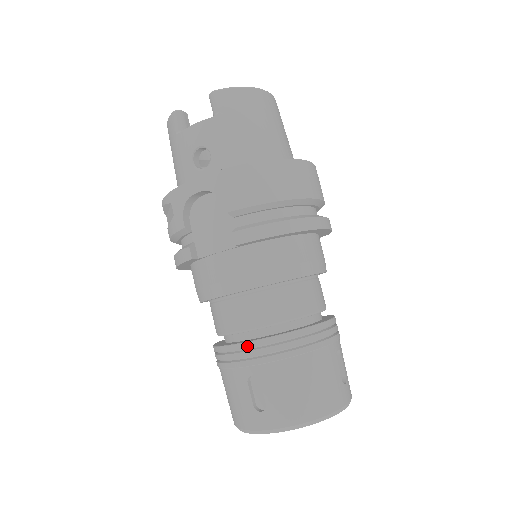
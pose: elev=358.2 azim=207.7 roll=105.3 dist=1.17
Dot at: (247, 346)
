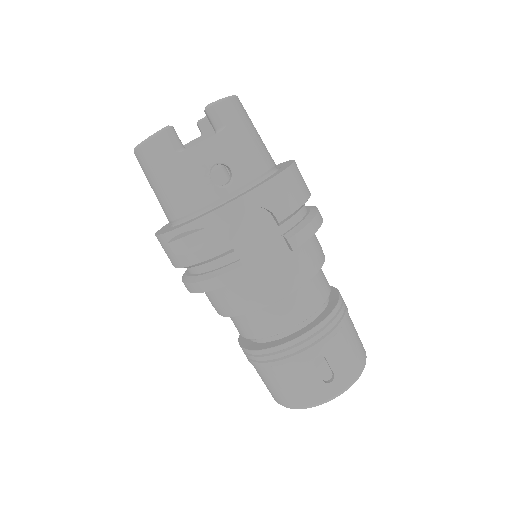
Dot at: (310, 335)
